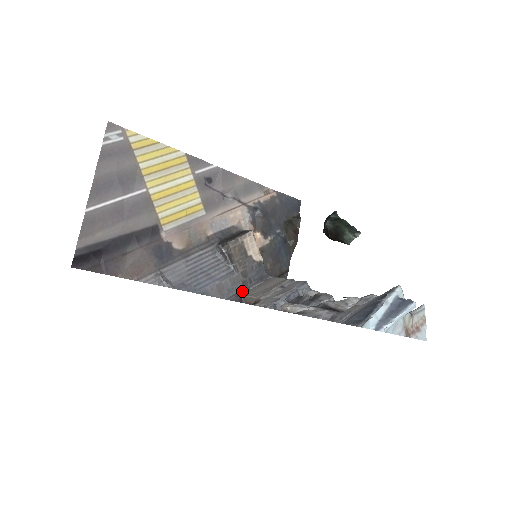
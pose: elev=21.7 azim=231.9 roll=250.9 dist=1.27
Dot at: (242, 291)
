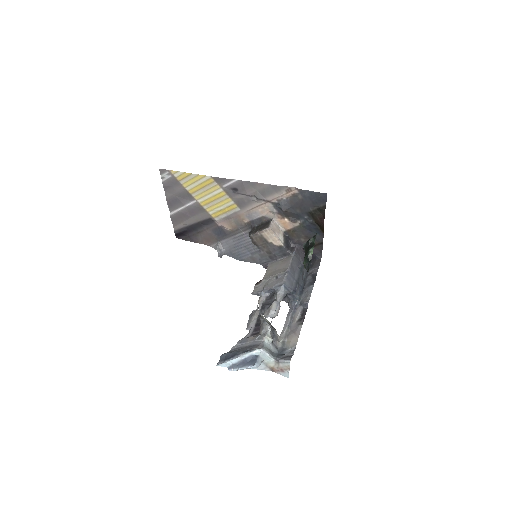
Dot at: (270, 261)
